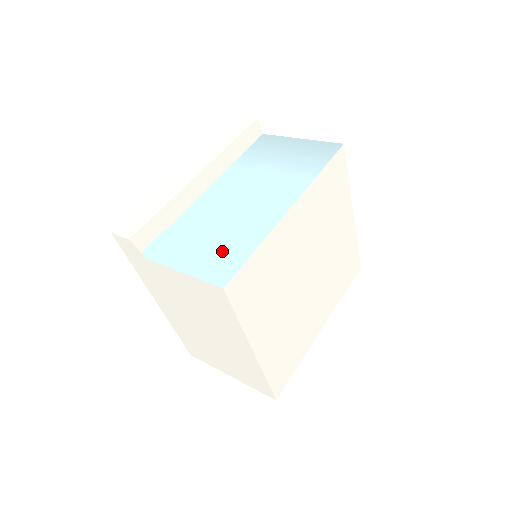
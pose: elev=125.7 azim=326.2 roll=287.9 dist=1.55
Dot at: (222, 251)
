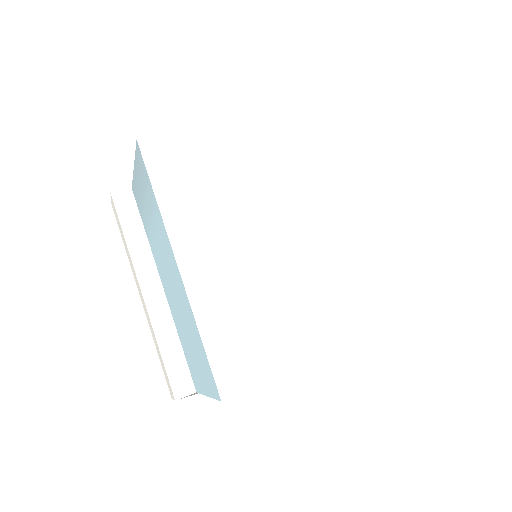
Dot at: (199, 357)
